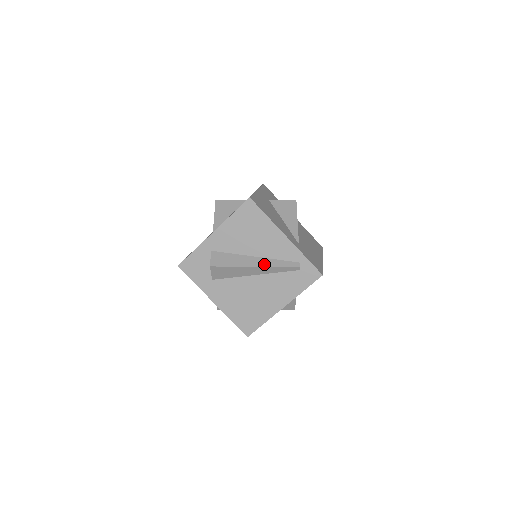
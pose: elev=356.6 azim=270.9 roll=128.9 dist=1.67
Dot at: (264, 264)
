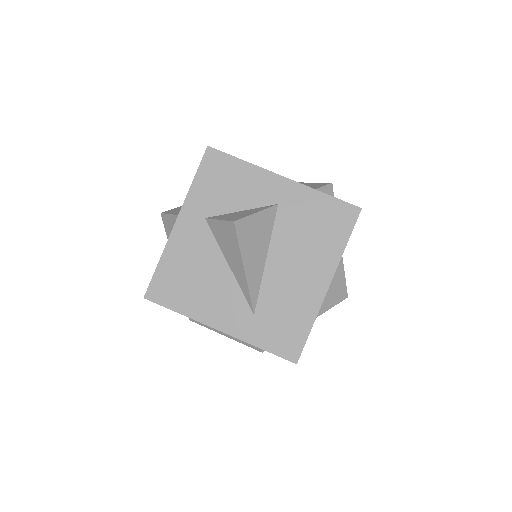
Dot at: (228, 335)
